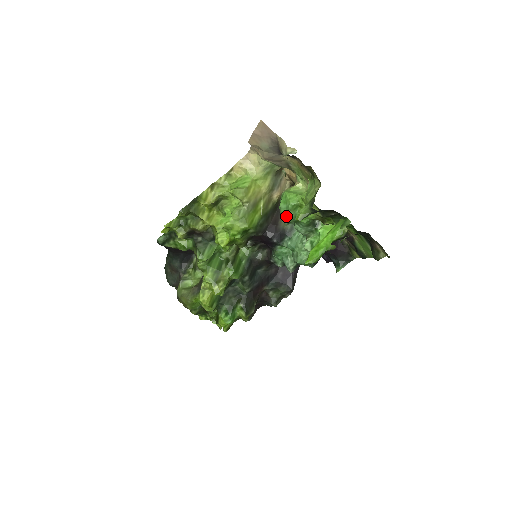
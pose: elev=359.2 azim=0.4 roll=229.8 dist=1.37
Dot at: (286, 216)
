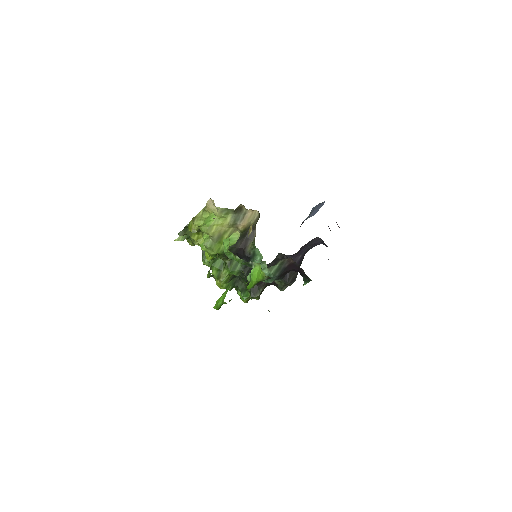
Dot at: occluded
